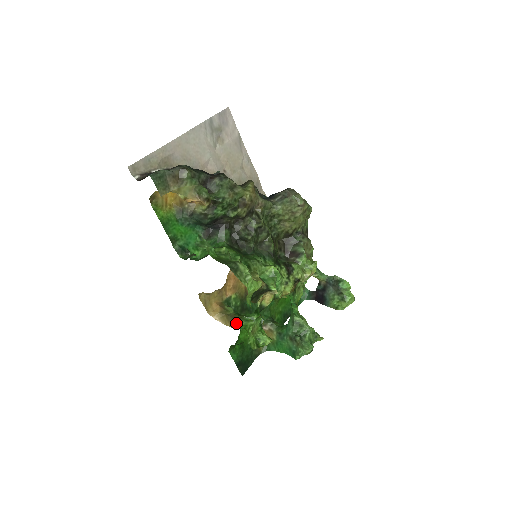
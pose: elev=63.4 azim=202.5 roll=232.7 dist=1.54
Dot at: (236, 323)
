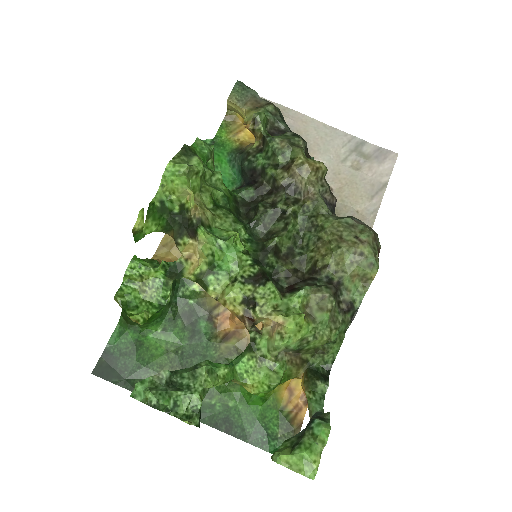
Dot at: occluded
